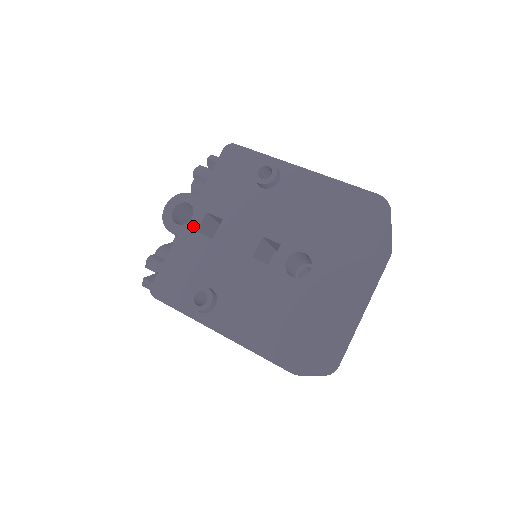
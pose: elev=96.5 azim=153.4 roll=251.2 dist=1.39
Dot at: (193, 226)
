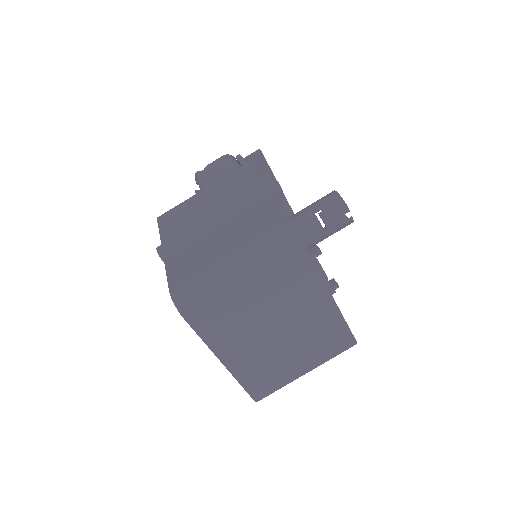
Dot at: occluded
